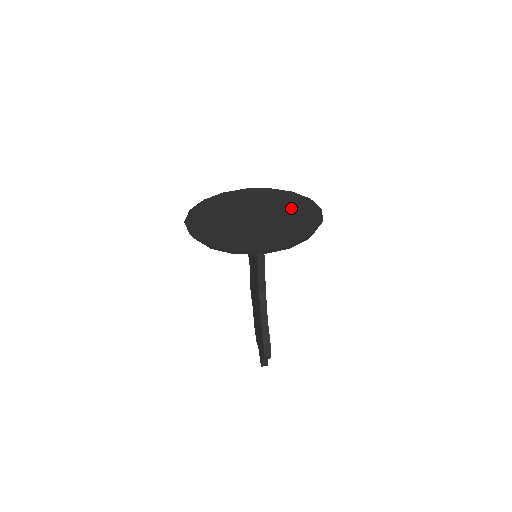
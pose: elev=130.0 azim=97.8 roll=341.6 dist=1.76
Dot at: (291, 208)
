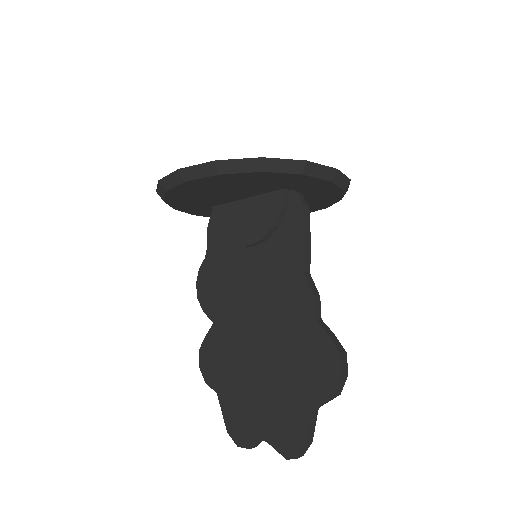
Dot at: occluded
